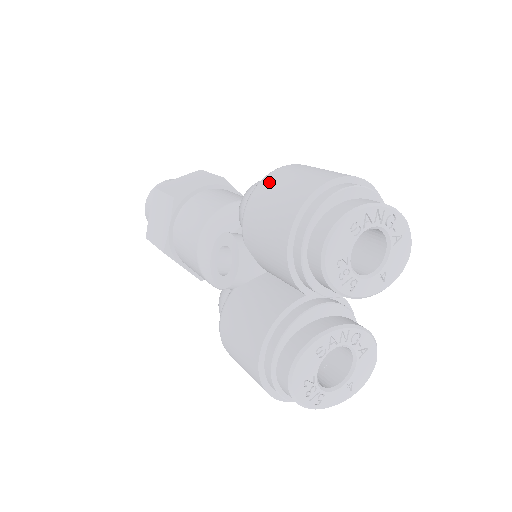
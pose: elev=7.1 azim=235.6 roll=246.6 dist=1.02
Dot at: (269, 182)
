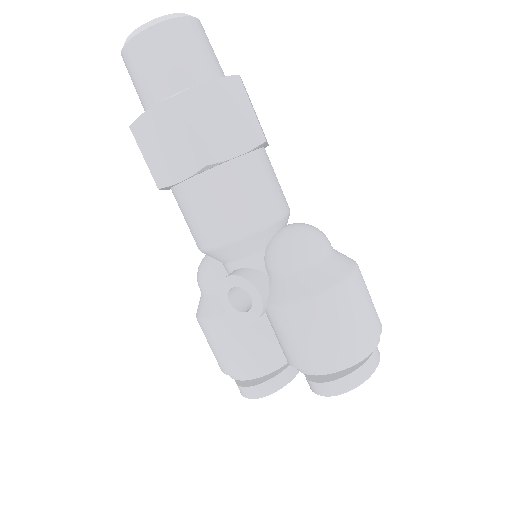
Dot at: (324, 308)
